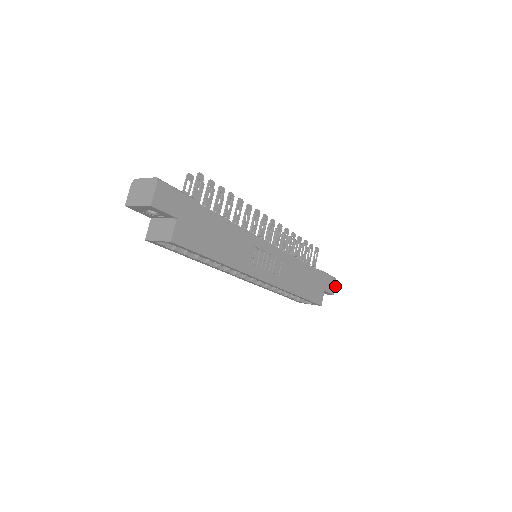
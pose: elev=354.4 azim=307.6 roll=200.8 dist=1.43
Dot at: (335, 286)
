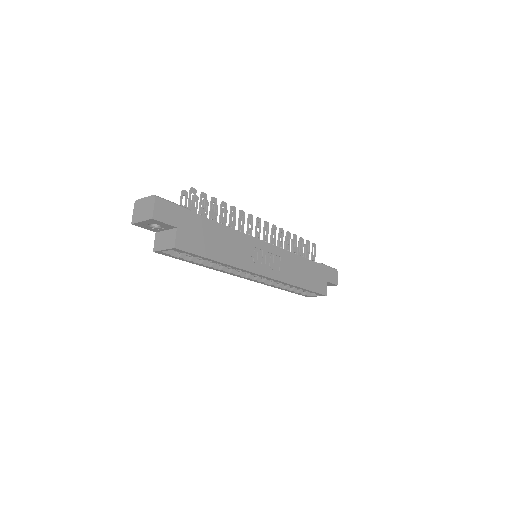
Dot at: (337, 277)
